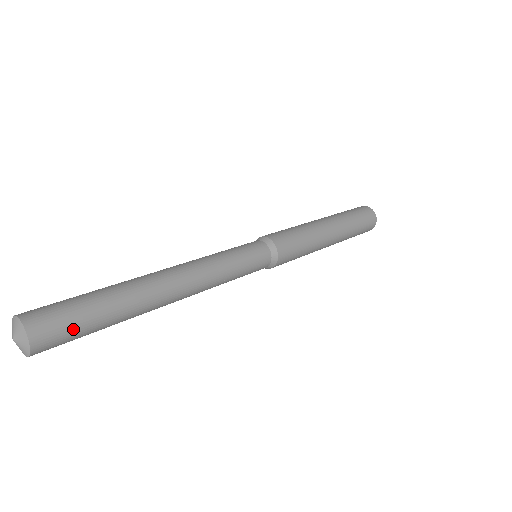
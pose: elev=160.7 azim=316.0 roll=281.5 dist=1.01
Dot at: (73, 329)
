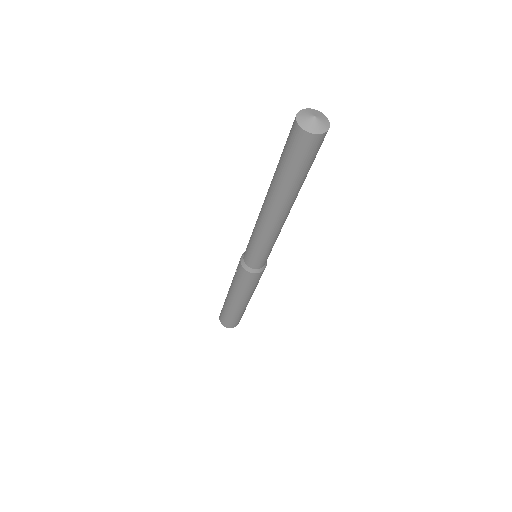
Dot at: occluded
